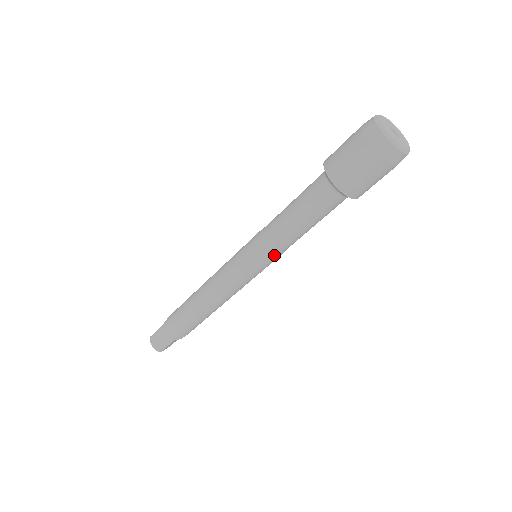
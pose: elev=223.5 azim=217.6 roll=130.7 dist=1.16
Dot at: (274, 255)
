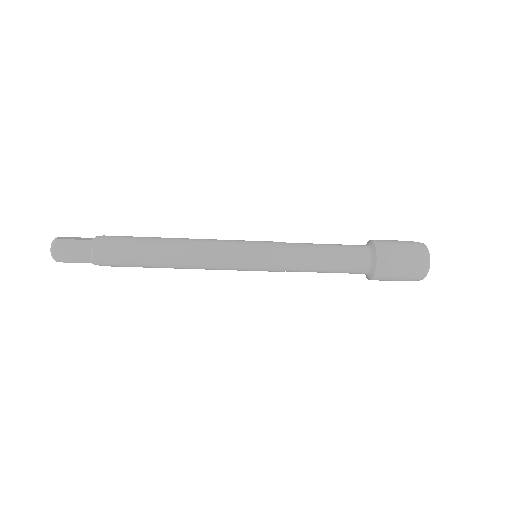
Dot at: (279, 270)
